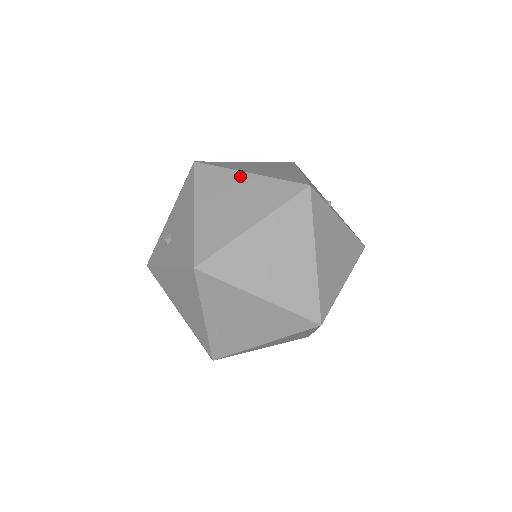
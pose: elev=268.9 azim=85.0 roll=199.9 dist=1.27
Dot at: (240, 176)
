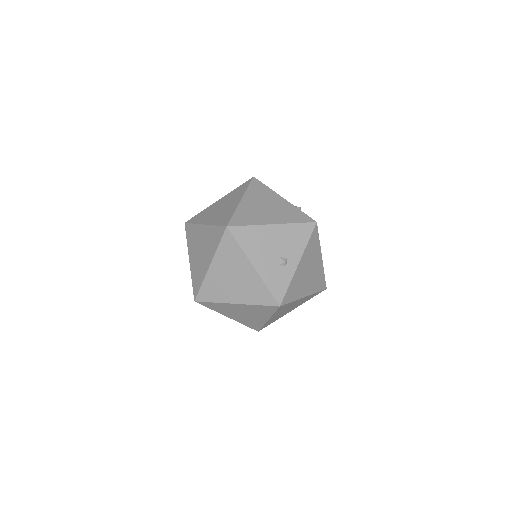
Dot at: (233, 306)
